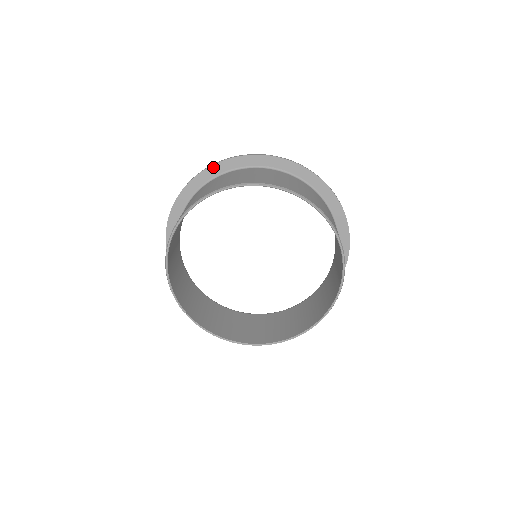
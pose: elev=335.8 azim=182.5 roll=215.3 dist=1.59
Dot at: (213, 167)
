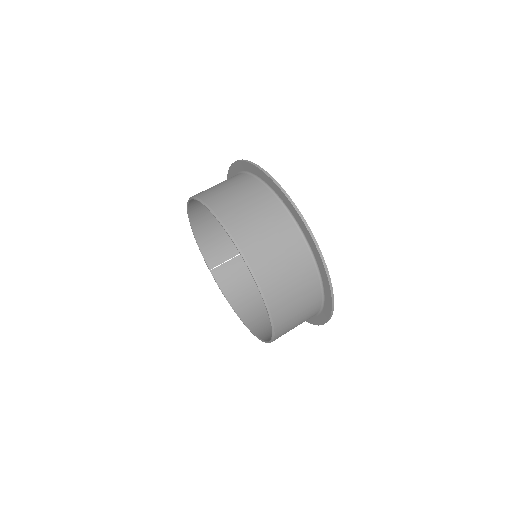
Dot at: (238, 163)
